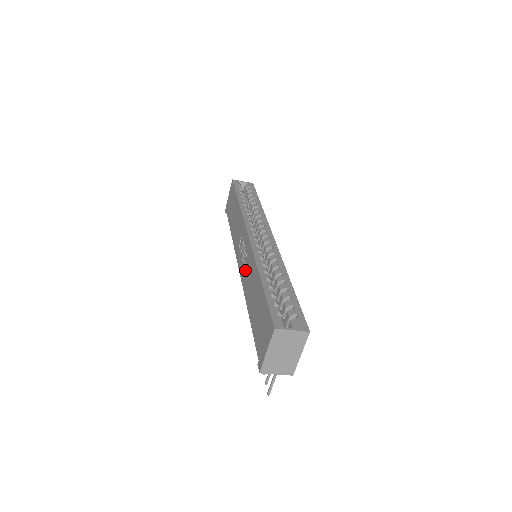
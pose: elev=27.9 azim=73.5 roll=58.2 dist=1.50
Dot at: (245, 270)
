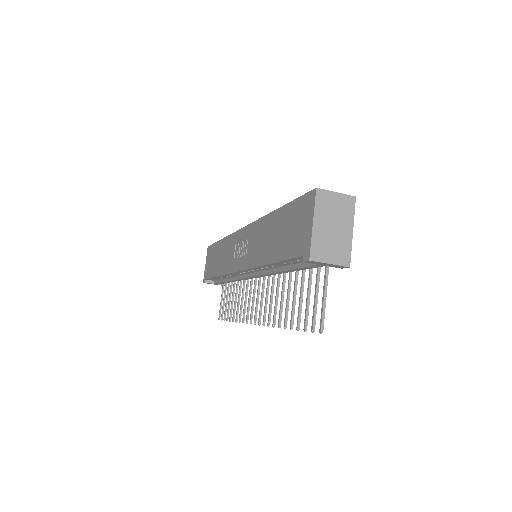
Dot at: (250, 250)
